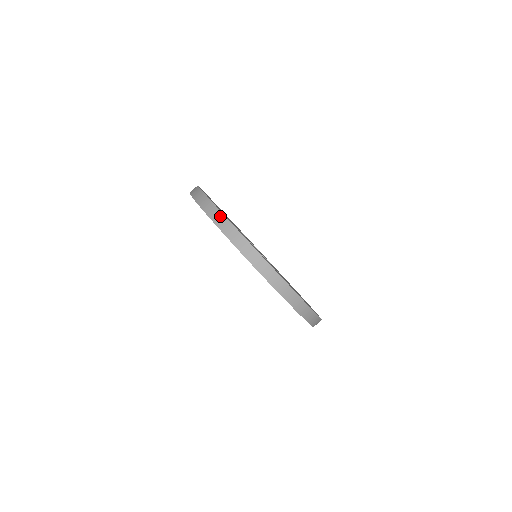
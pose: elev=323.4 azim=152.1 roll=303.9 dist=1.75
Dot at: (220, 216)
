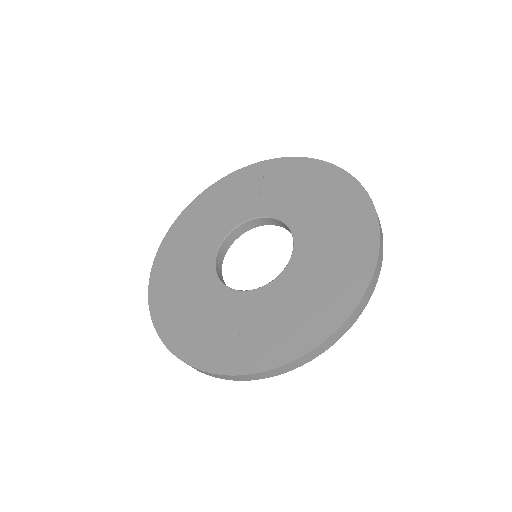
Dot at: occluded
